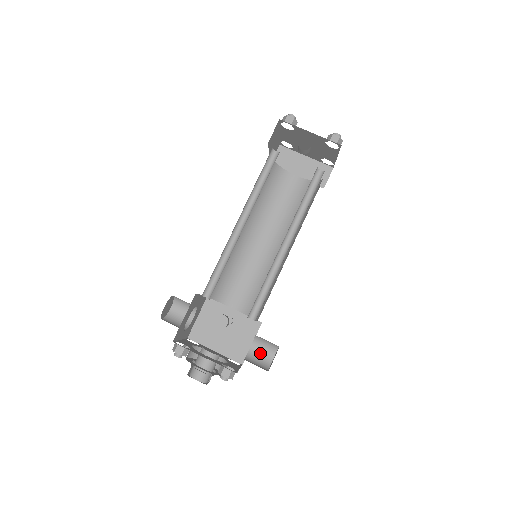
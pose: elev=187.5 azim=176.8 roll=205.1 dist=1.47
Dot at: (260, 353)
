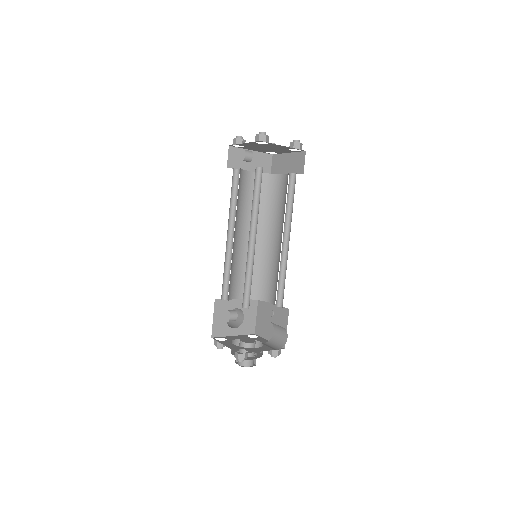
Dot at: (279, 336)
